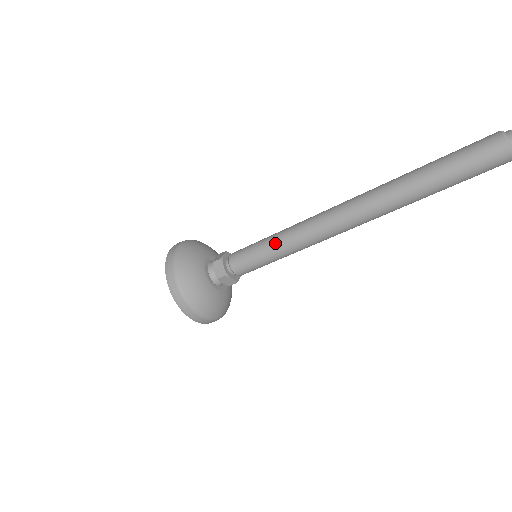
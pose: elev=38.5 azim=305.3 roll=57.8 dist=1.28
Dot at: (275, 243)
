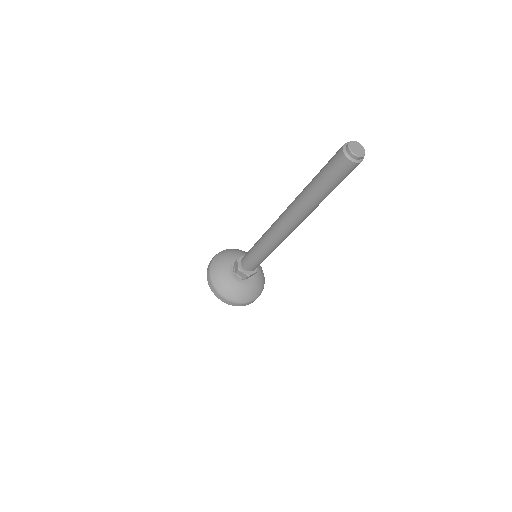
Dot at: (257, 244)
